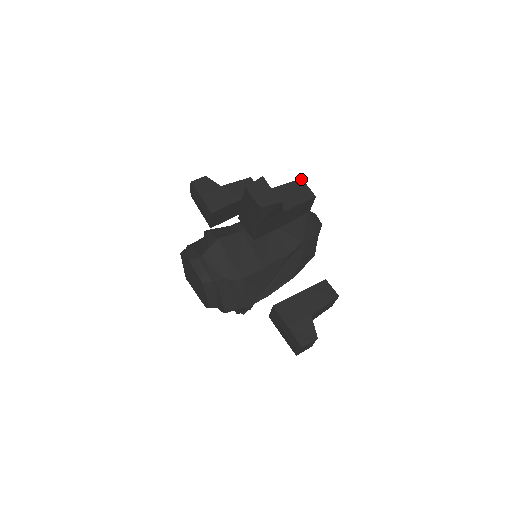
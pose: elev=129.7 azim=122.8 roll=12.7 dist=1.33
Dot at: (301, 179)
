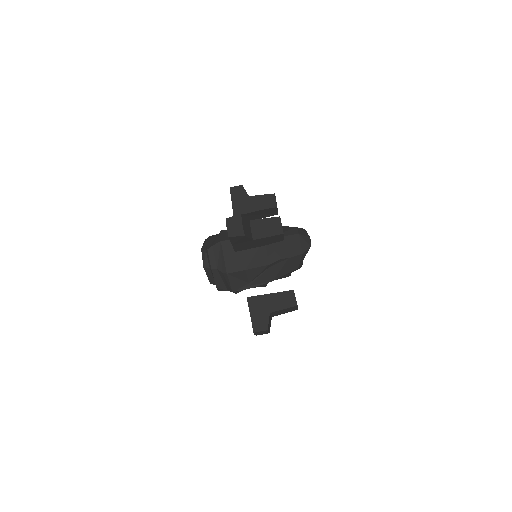
Dot at: (279, 217)
